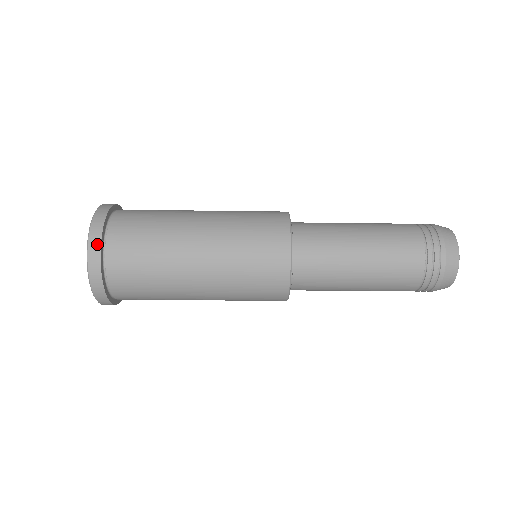
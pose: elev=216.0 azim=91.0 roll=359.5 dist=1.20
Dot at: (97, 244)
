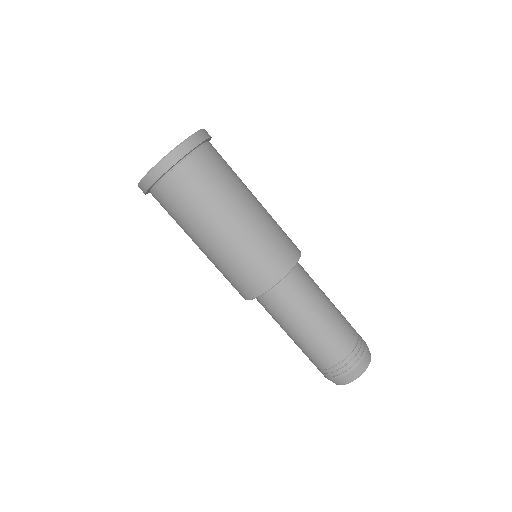
Dot at: (208, 135)
